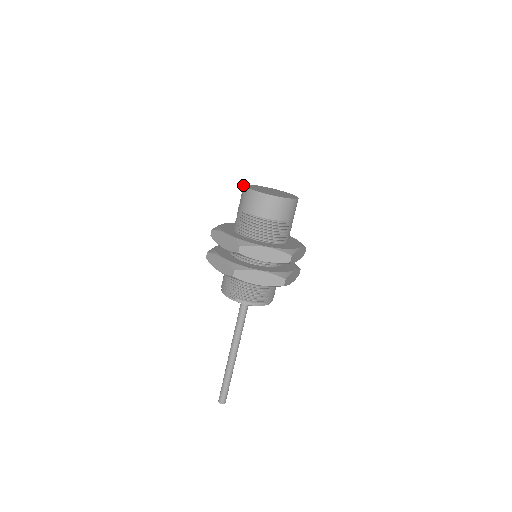
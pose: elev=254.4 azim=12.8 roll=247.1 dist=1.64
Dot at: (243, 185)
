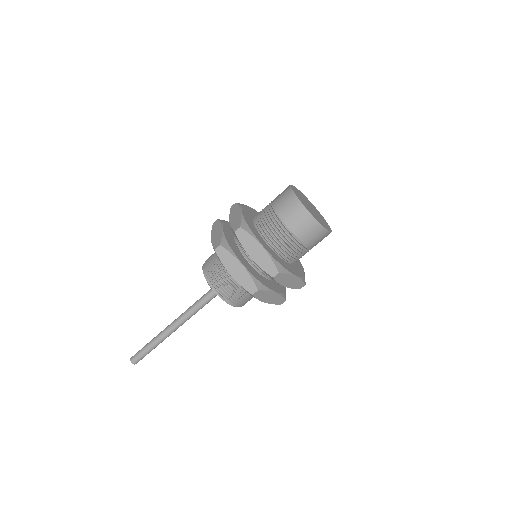
Dot at: (295, 194)
